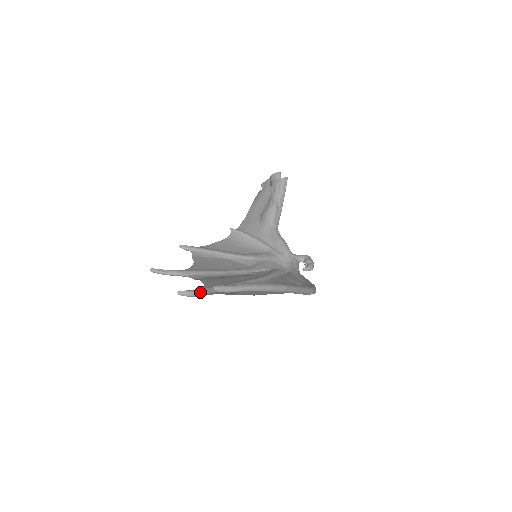
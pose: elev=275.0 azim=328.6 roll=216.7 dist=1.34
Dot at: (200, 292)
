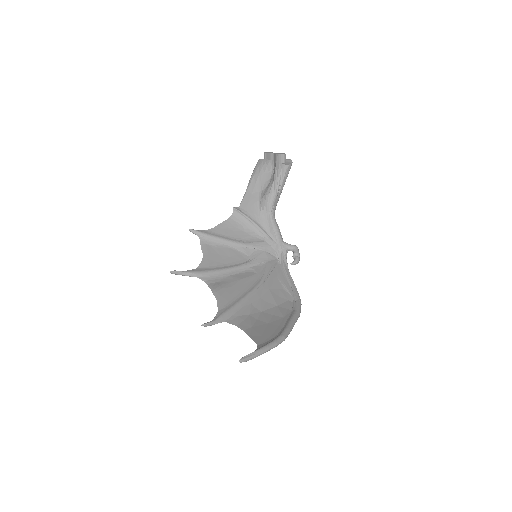
Dot at: (218, 322)
